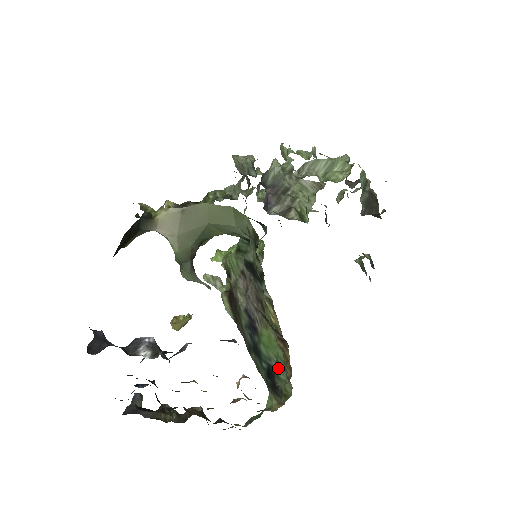
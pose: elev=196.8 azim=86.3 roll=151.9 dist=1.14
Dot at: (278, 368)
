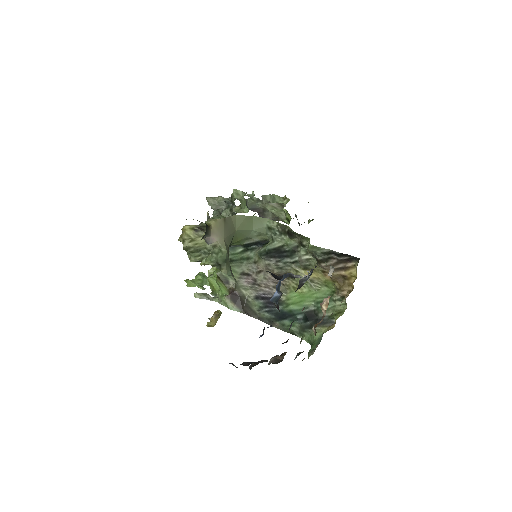
Dot at: occluded
